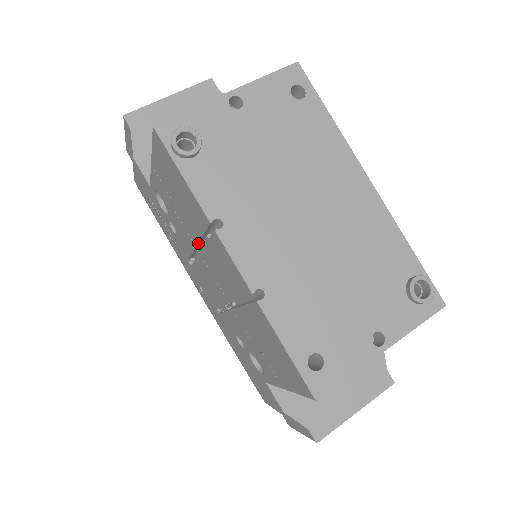
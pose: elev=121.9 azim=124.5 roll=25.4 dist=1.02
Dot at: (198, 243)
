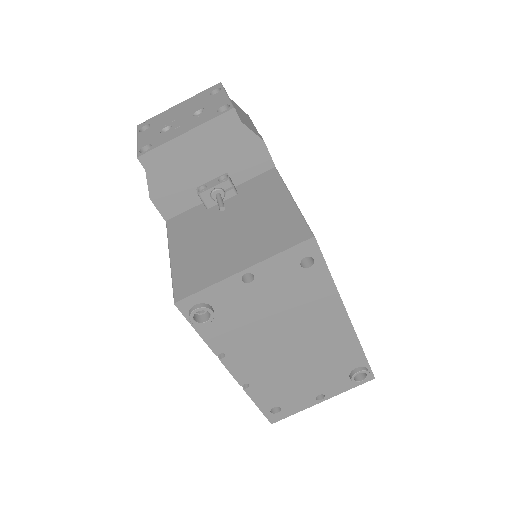
Dot at: occluded
